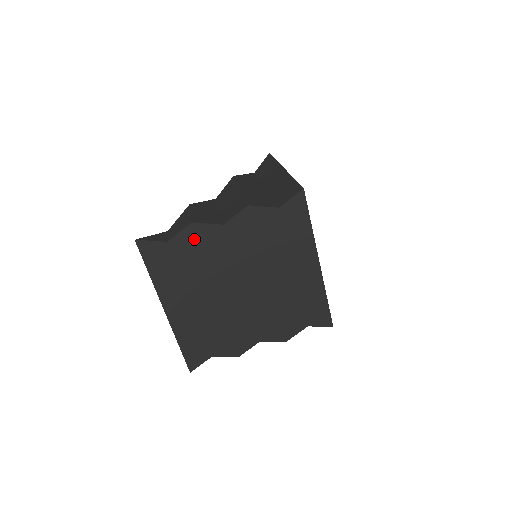
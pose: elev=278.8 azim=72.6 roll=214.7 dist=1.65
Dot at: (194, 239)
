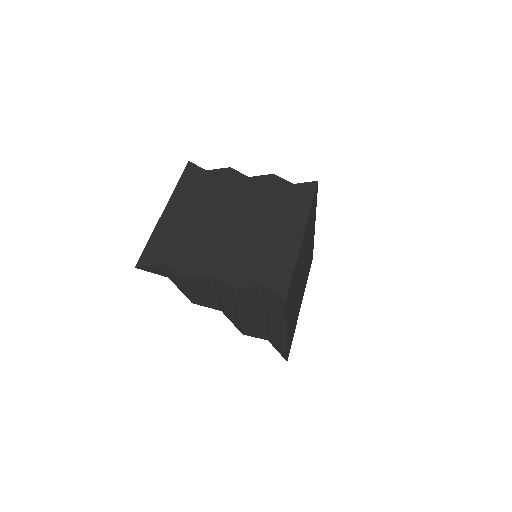
Dot at: (224, 176)
